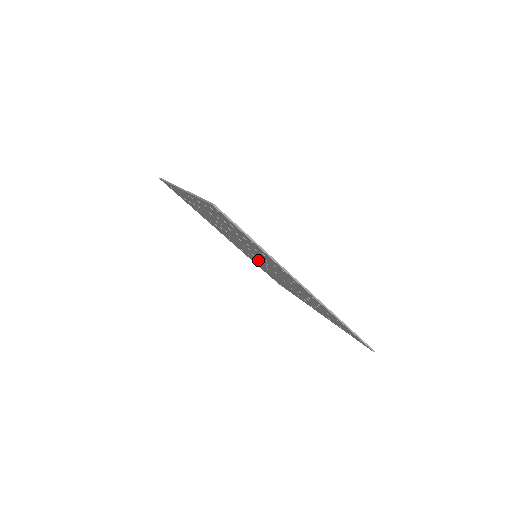
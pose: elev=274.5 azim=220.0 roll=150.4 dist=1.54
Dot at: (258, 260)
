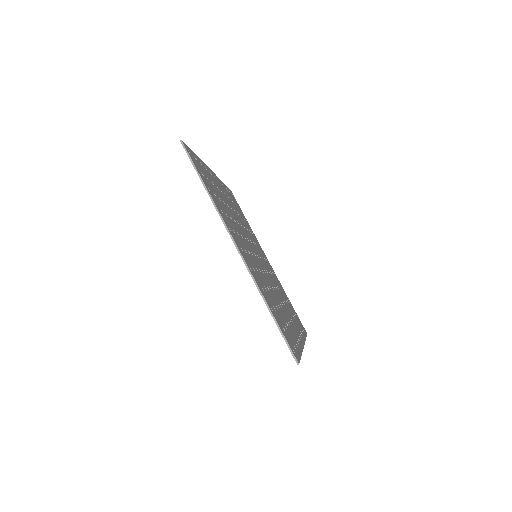
Dot at: occluded
